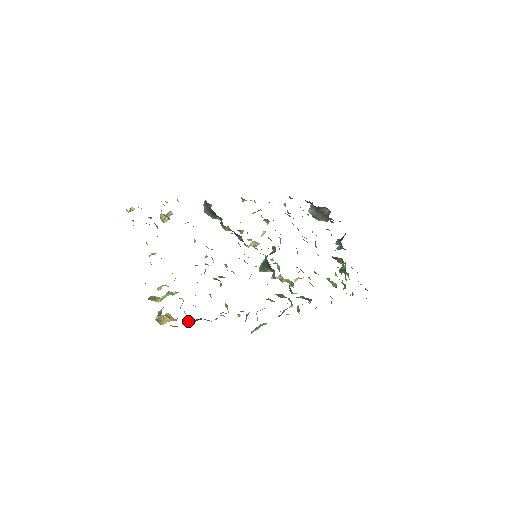
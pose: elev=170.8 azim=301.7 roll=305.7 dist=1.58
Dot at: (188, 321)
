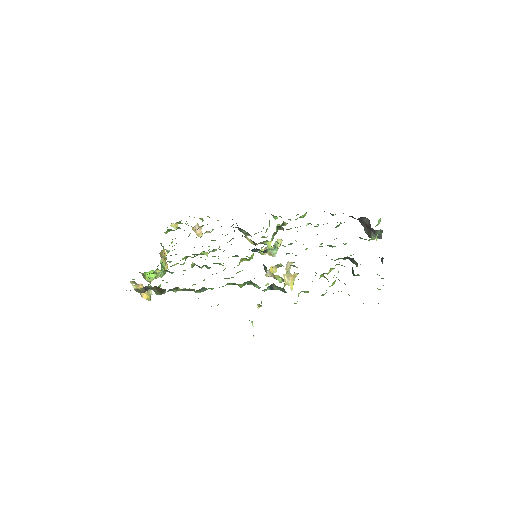
Dot at: (155, 292)
